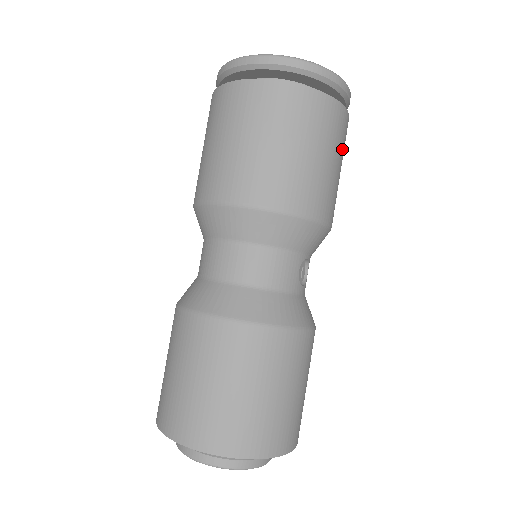
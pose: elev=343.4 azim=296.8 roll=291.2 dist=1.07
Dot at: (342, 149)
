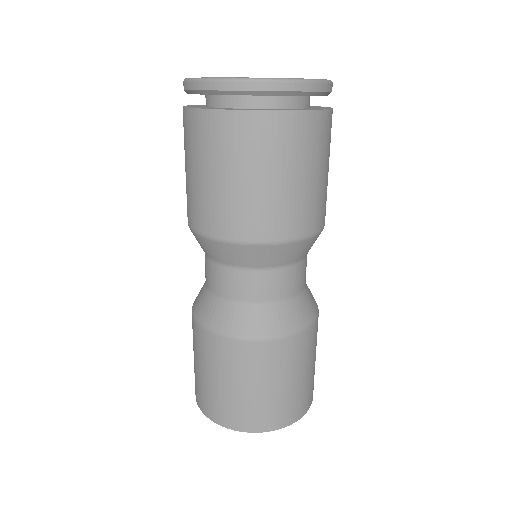
Dot at: occluded
